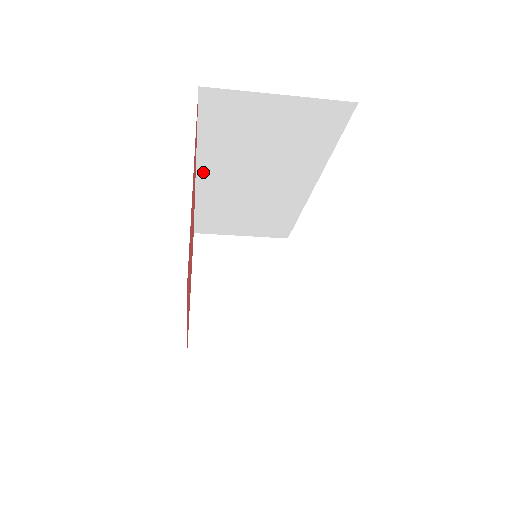
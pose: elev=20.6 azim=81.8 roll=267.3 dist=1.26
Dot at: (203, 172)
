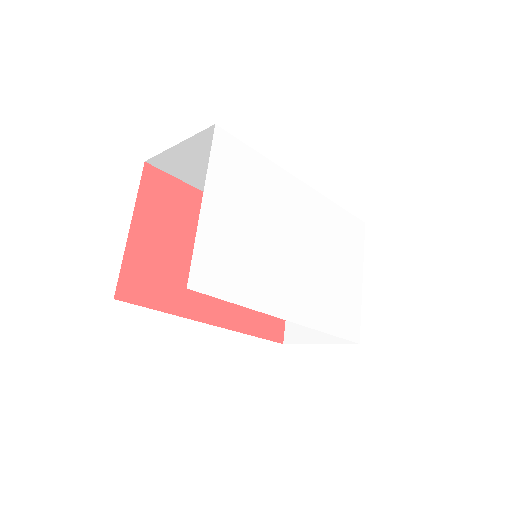
Dot at: occluded
